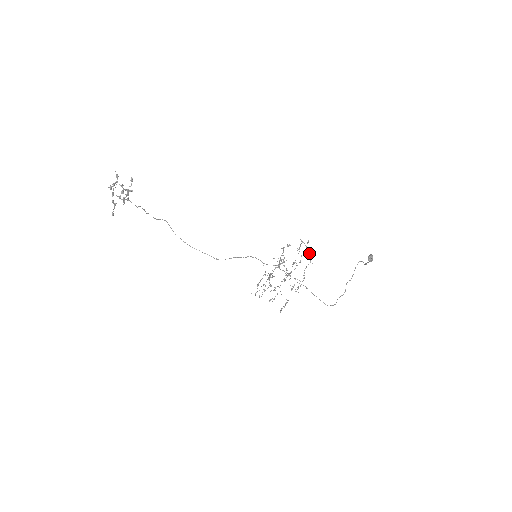
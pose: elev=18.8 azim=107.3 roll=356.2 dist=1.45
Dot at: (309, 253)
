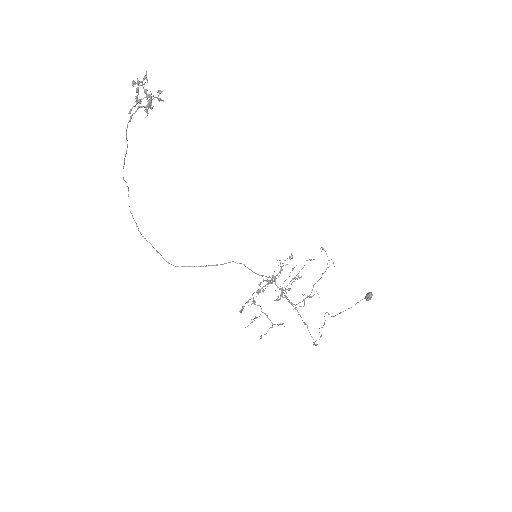
Dot at: (327, 264)
